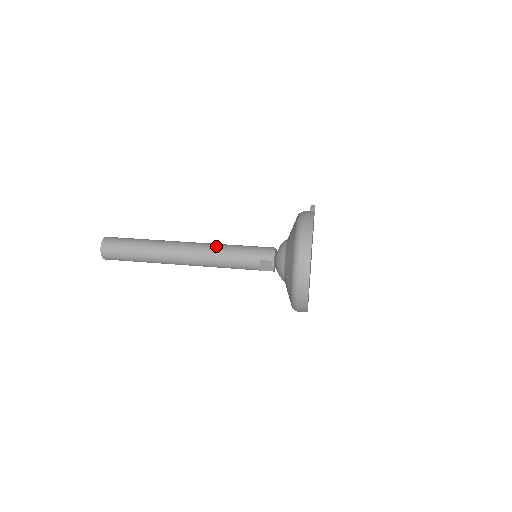
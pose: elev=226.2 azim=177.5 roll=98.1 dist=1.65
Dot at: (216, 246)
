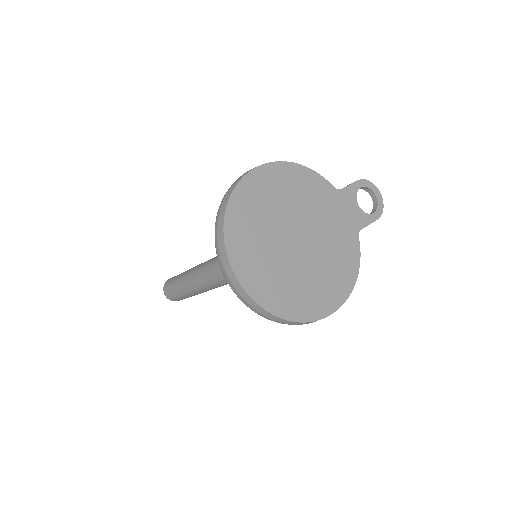
Dot at: occluded
